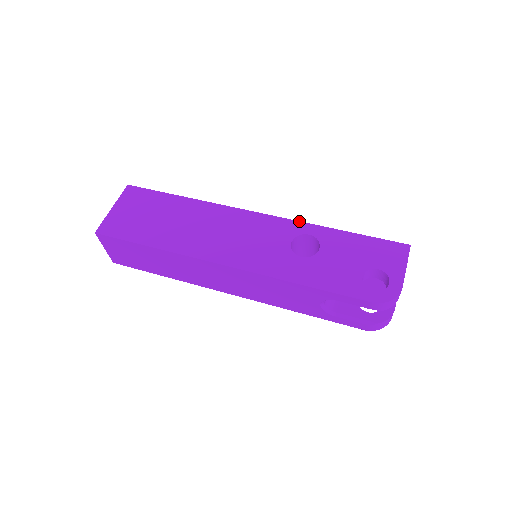
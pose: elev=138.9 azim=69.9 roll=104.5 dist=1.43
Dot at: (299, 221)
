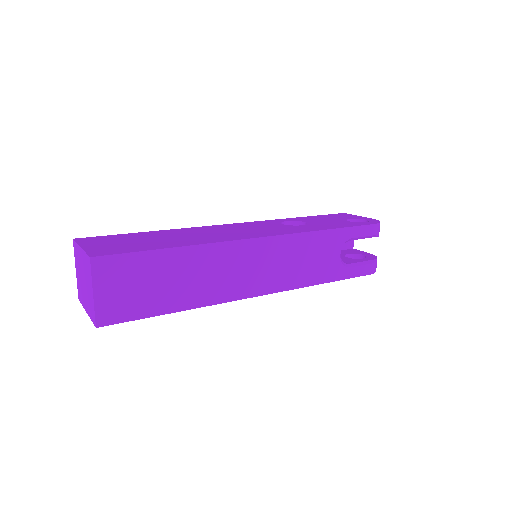
Dot at: (268, 220)
